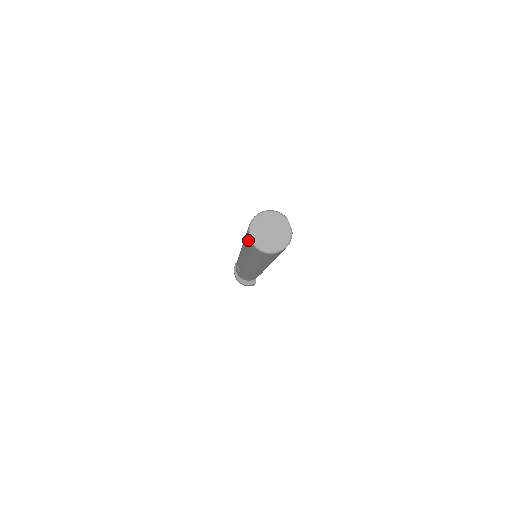
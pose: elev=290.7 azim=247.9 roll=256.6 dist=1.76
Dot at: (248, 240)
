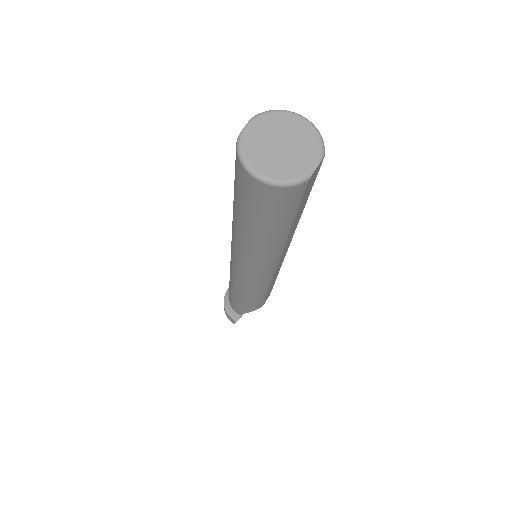
Dot at: occluded
